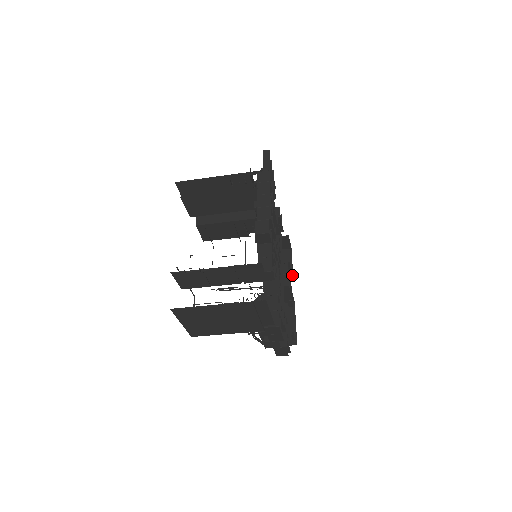
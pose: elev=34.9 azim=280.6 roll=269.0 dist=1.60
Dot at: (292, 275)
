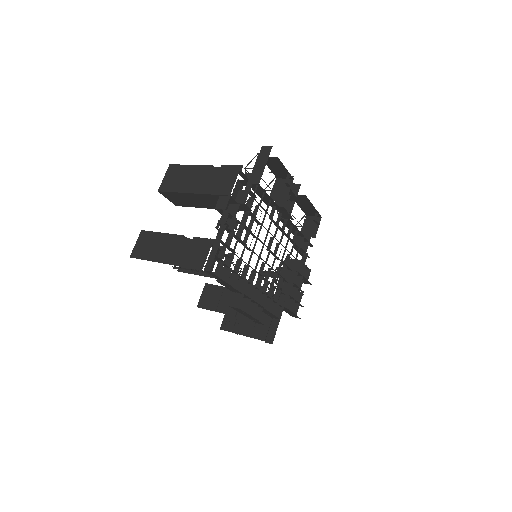
Dot at: (292, 178)
